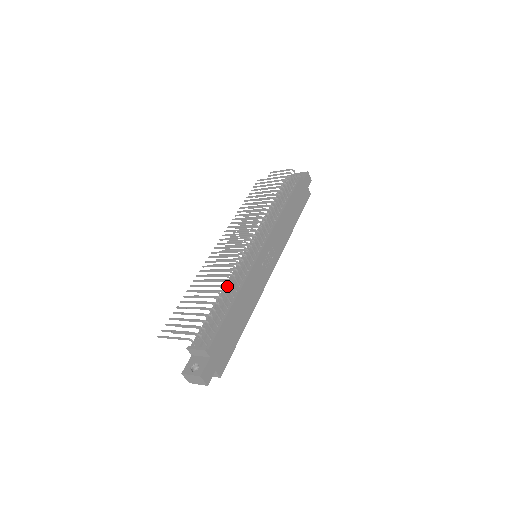
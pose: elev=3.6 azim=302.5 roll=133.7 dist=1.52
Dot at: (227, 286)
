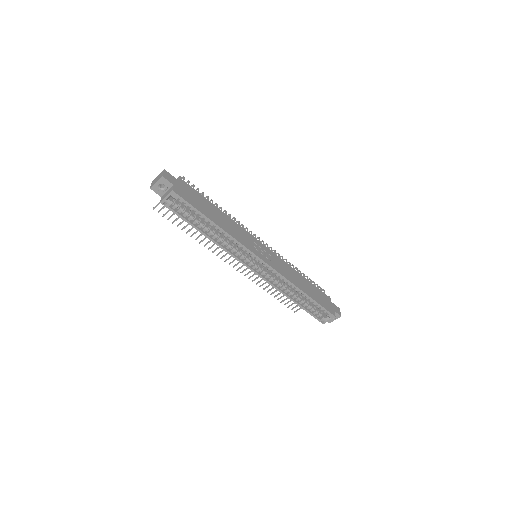
Dot at: (221, 207)
